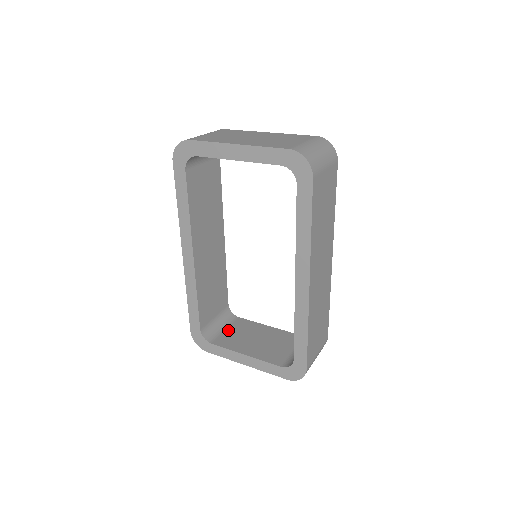
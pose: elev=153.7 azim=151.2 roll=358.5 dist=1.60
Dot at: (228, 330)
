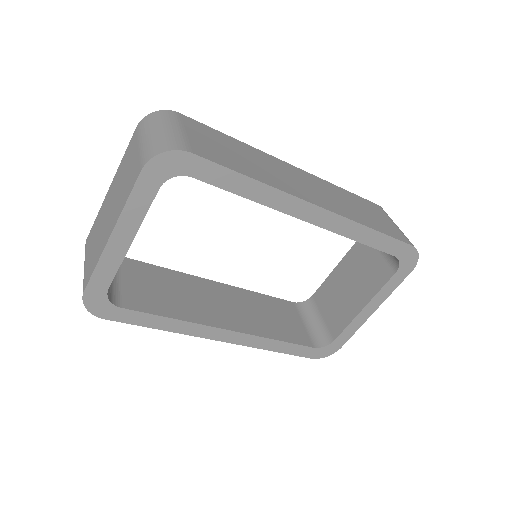
Dot at: (324, 315)
